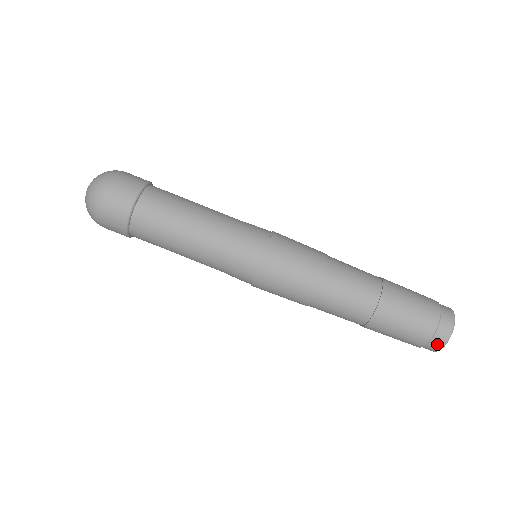
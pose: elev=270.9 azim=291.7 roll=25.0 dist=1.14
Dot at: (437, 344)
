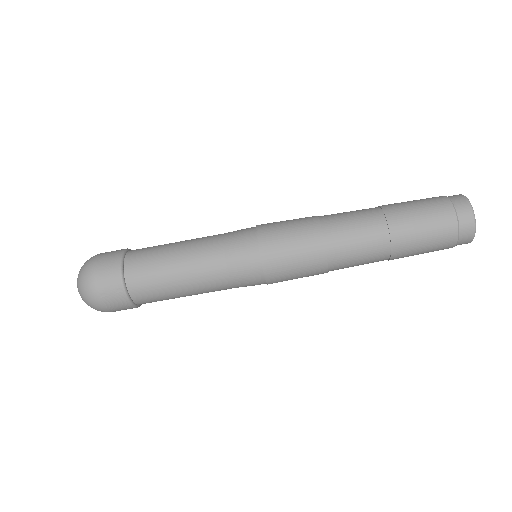
Dot at: (467, 224)
